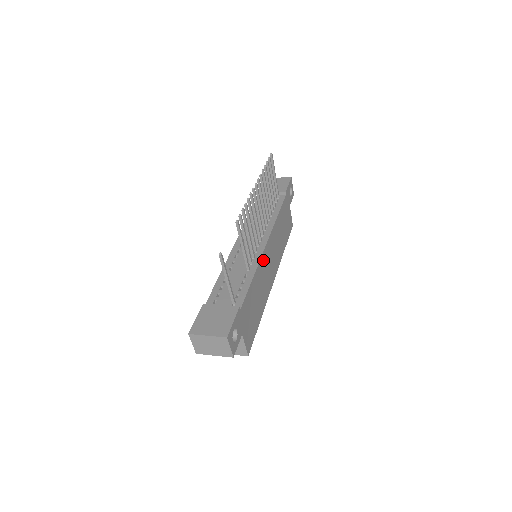
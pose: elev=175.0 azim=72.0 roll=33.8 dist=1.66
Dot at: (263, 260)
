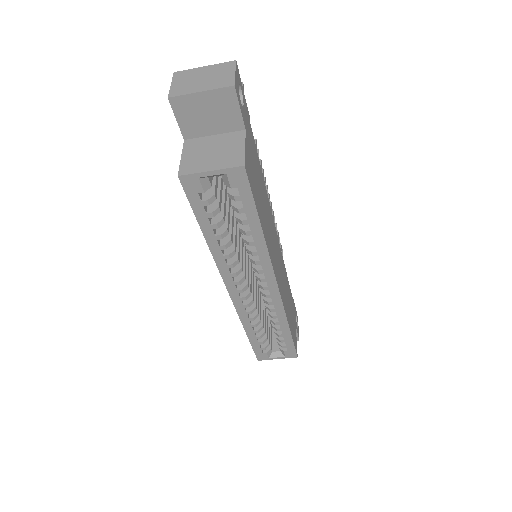
Dot at: (272, 221)
